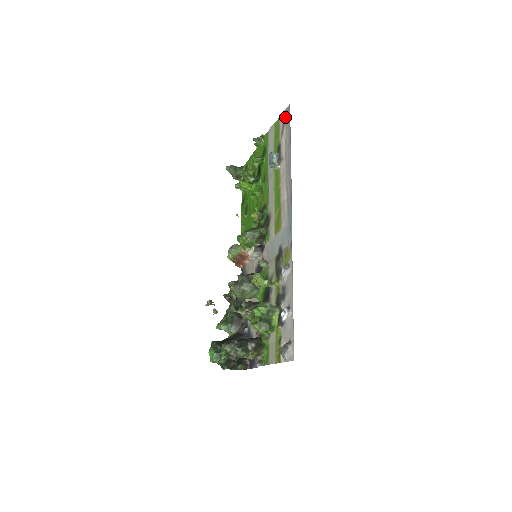
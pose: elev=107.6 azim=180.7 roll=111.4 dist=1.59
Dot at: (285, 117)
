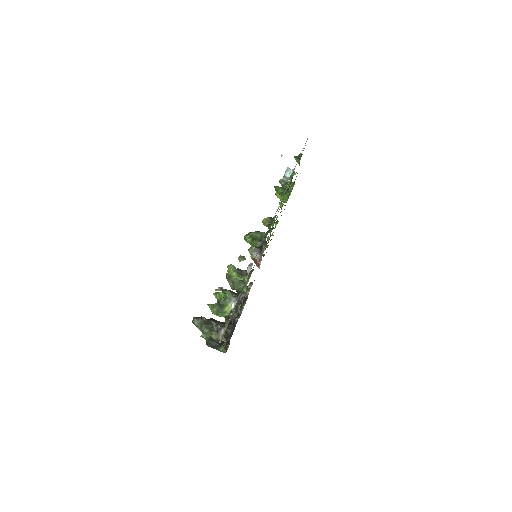
Dot at: occluded
